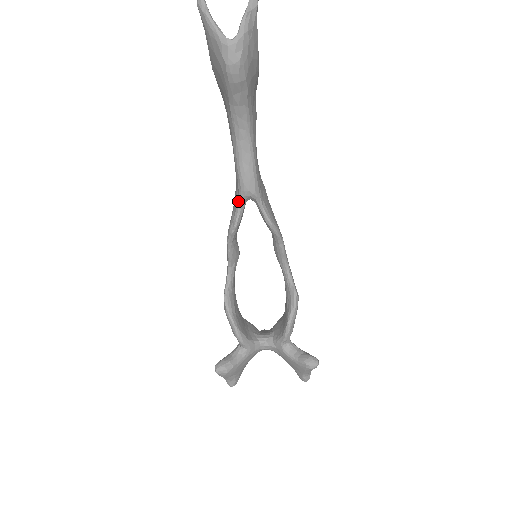
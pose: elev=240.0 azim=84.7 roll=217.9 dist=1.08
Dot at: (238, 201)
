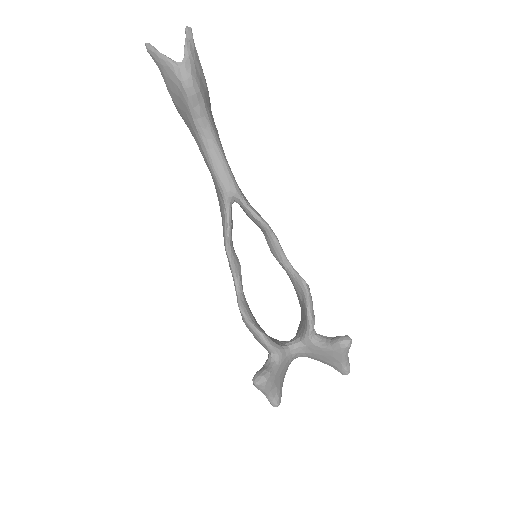
Dot at: (224, 206)
